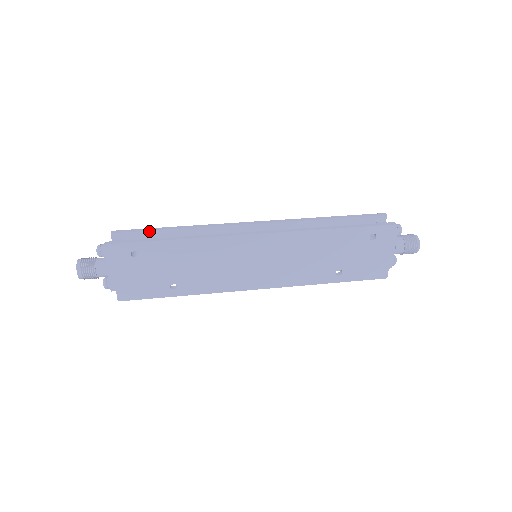
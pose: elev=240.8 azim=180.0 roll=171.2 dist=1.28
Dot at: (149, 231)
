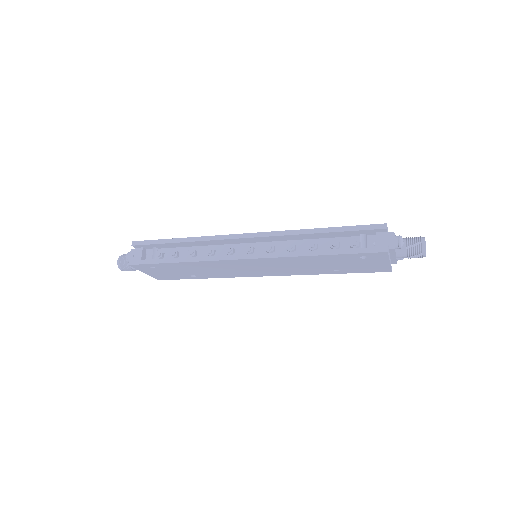
Dot at: (159, 244)
